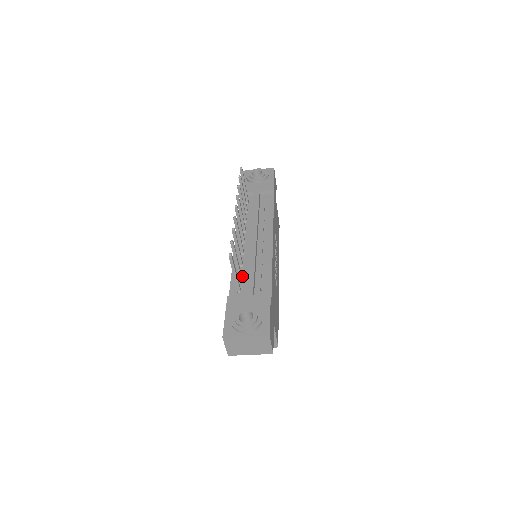
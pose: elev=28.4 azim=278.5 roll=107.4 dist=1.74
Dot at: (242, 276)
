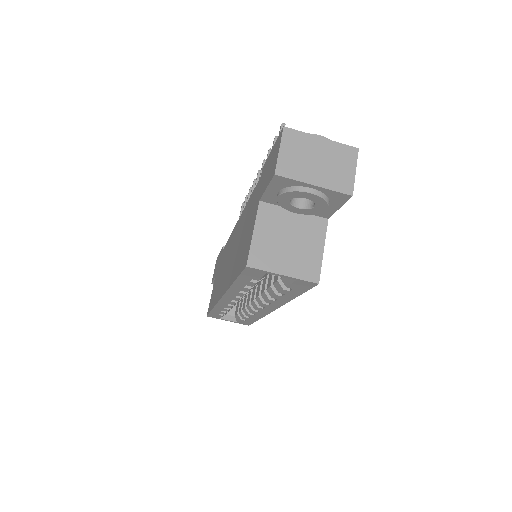
Dot at: occluded
